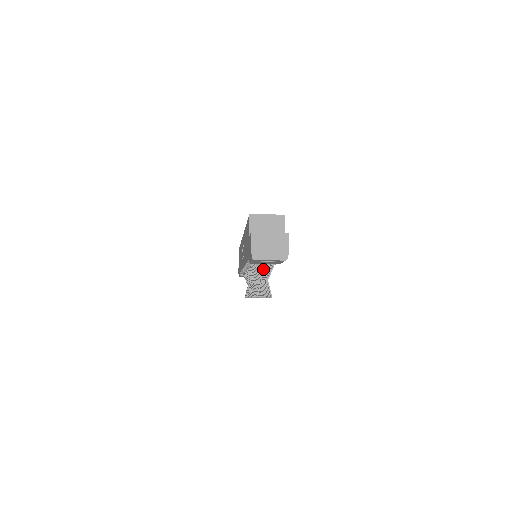
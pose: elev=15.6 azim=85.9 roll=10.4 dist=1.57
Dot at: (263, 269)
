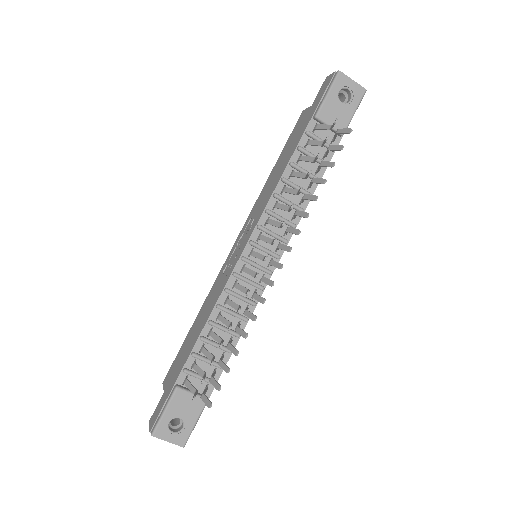
Dot at: (274, 254)
